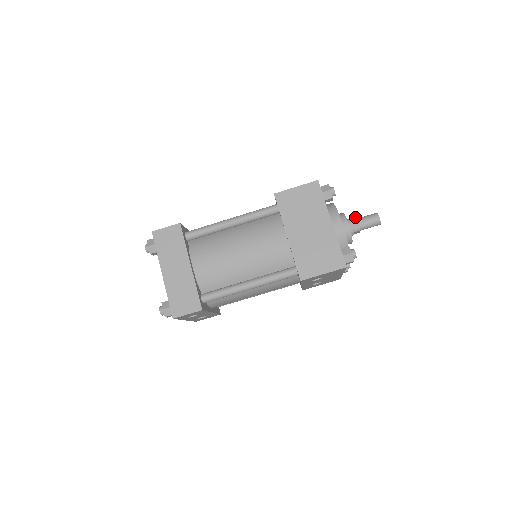
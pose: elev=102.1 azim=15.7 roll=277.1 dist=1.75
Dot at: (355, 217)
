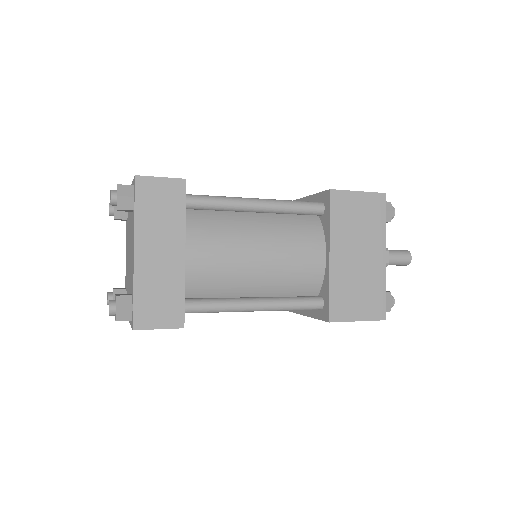
Dot at: (387, 248)
